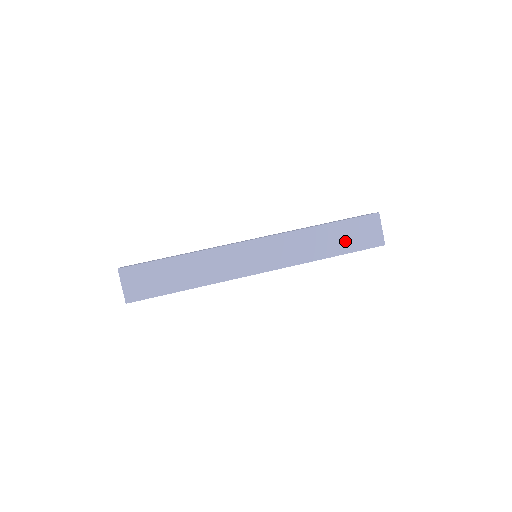
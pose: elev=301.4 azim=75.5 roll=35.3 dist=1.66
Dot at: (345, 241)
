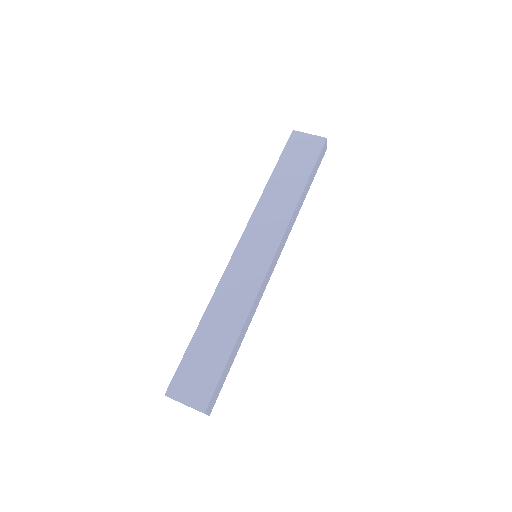
Dot at: (298, 169)
